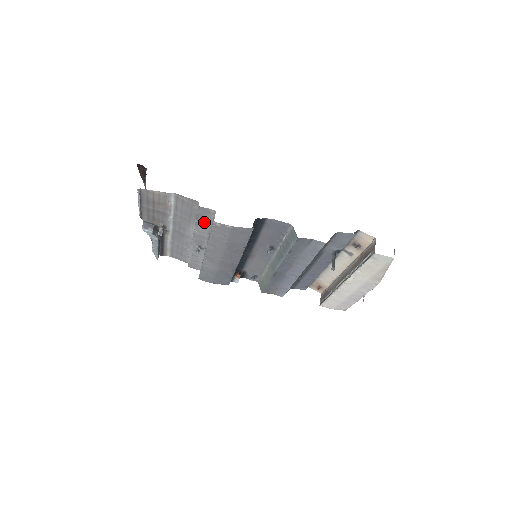
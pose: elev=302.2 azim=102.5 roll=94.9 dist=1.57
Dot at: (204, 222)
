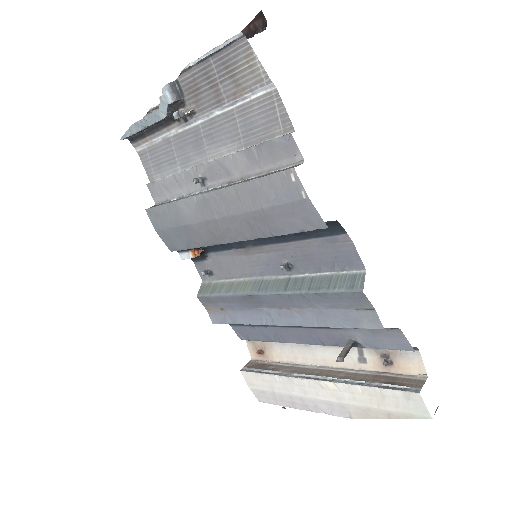
Dot at: (262, 158)
